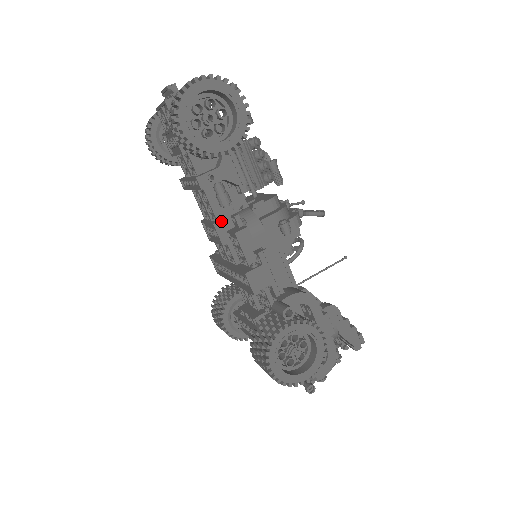
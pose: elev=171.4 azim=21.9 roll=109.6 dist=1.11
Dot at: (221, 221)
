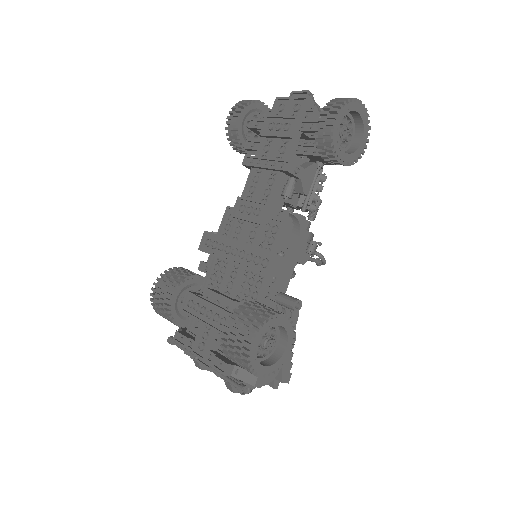
Dot at: (272, 206)
